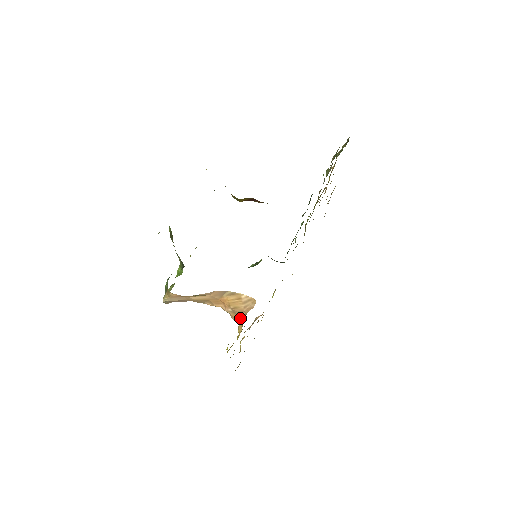
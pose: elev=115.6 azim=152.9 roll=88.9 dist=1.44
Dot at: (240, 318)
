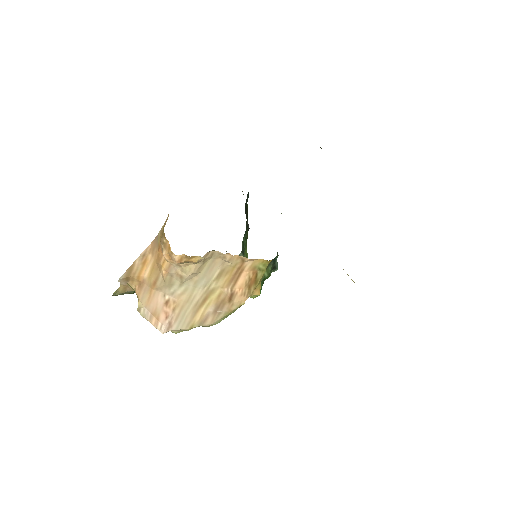
Dot at: (169, 244)
